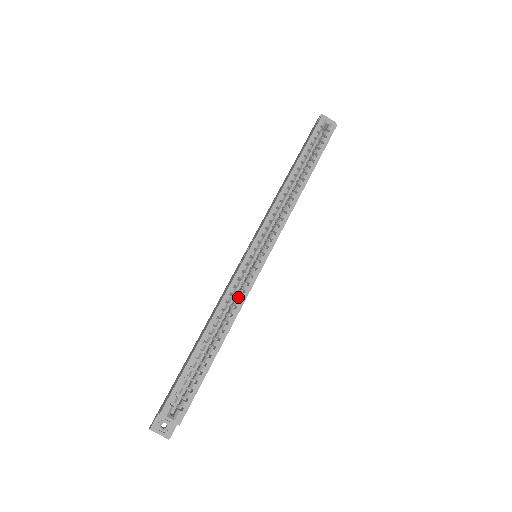
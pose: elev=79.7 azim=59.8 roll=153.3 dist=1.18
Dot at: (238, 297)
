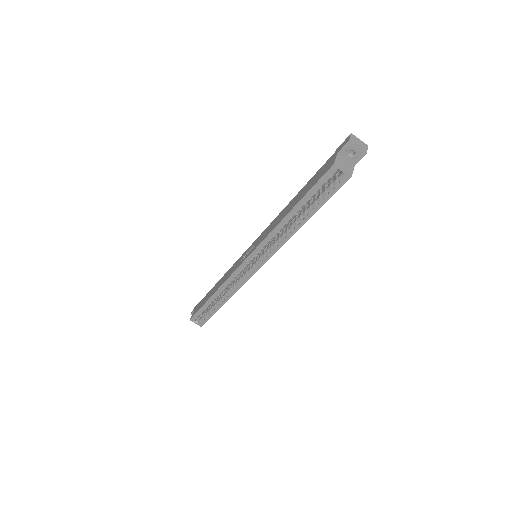
Dot at: (236, 284)
